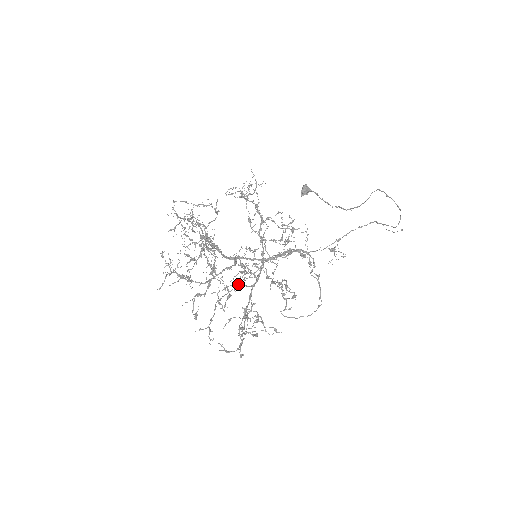
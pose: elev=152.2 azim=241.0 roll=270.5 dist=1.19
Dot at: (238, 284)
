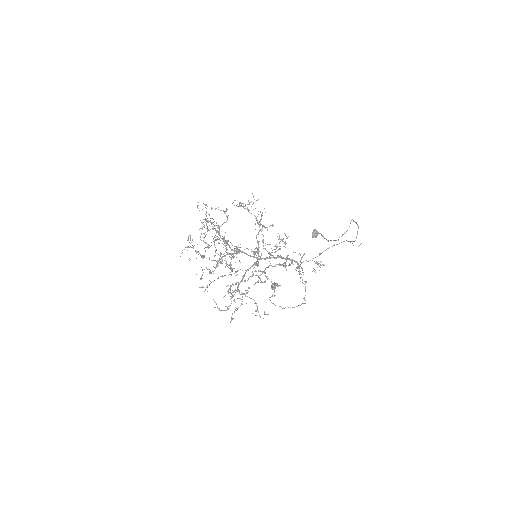
Dot at: (238, 270)
